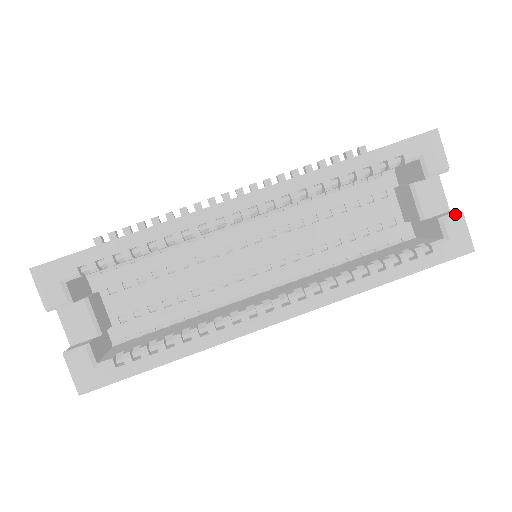
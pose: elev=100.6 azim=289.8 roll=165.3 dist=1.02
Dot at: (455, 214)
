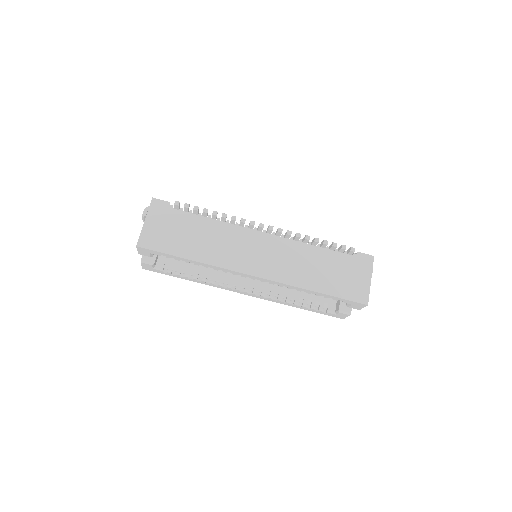
Dot at: (347, 313)
